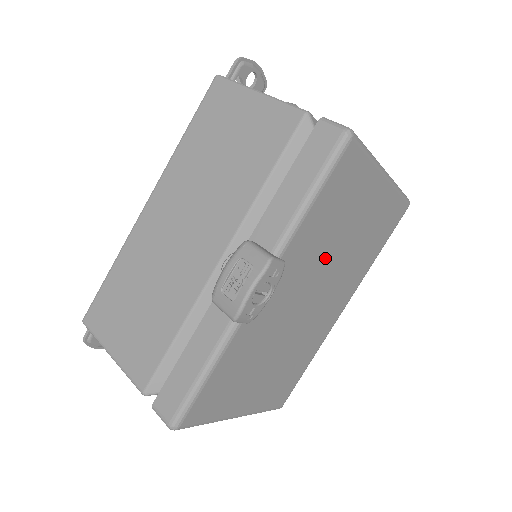
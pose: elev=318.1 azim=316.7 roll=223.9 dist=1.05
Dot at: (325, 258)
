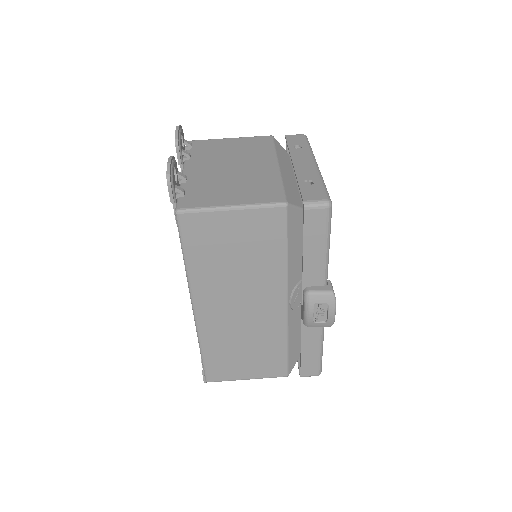
Dot at: occluded
